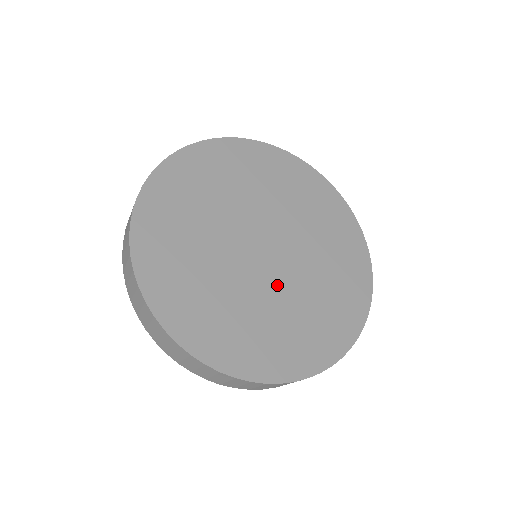
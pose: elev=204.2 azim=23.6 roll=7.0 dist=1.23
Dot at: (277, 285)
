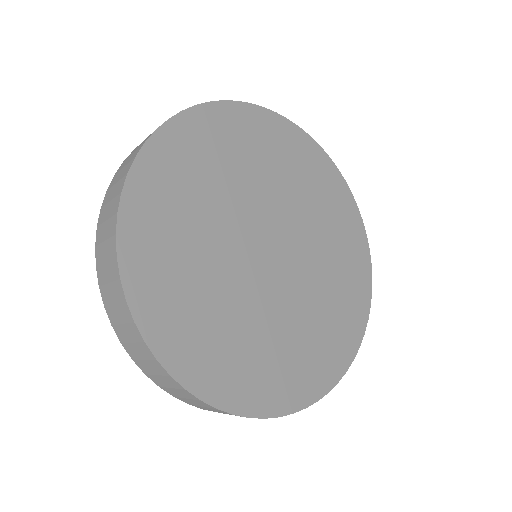
Dot at: (289, 295)
